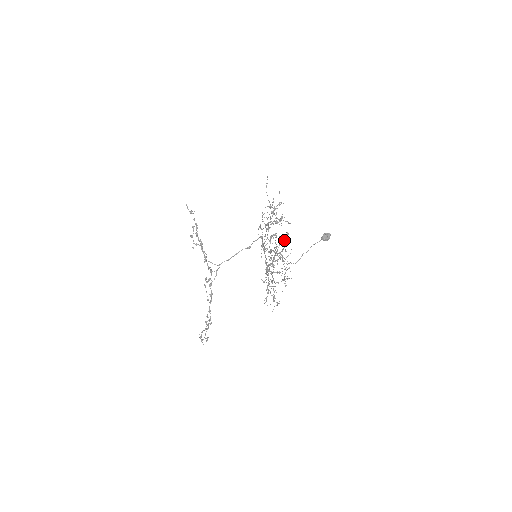
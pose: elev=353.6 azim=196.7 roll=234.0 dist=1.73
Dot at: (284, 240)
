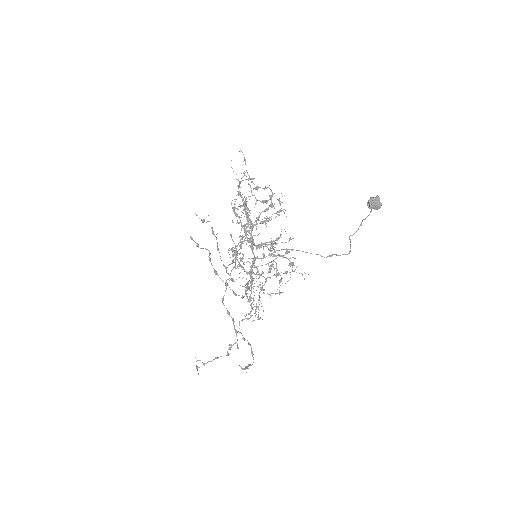
Dot at: (245, 229)
